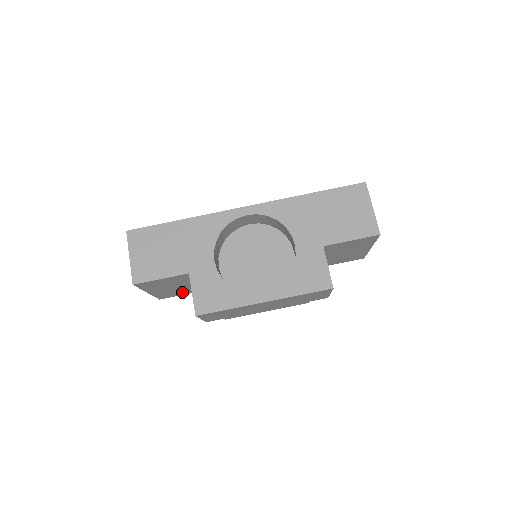
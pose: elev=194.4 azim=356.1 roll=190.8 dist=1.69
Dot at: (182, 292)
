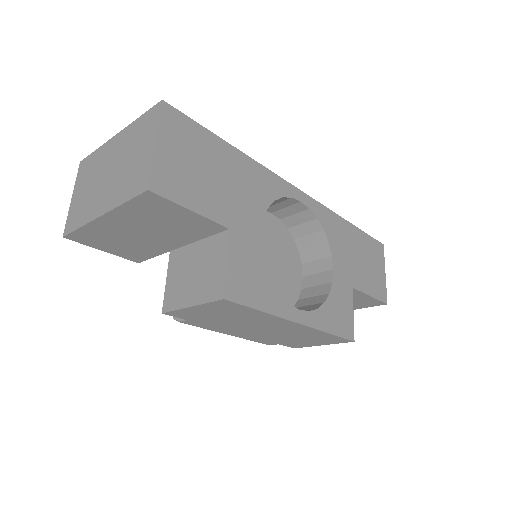
Dot at: (117, 247)
